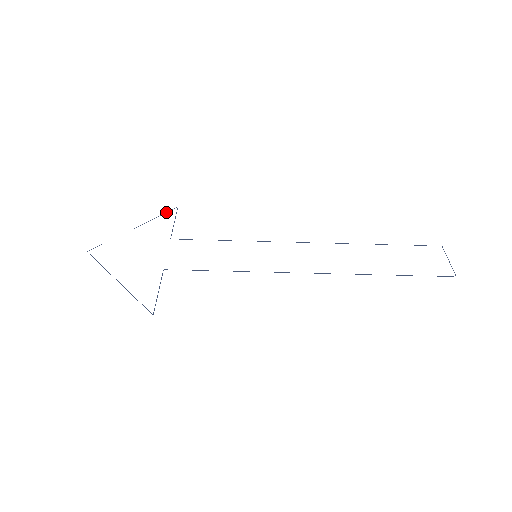
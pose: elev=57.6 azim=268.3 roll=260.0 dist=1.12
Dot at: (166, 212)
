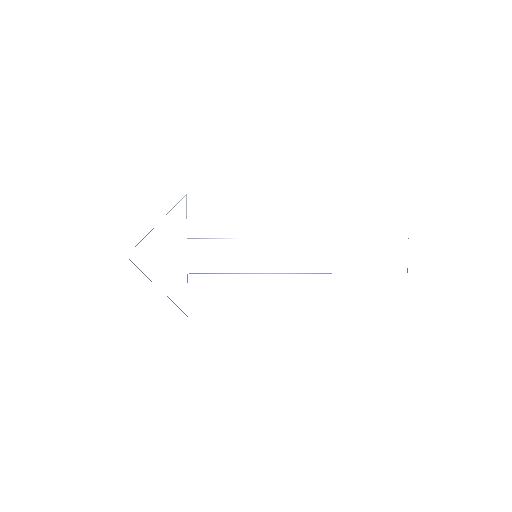
Dot at: (177, 203)
